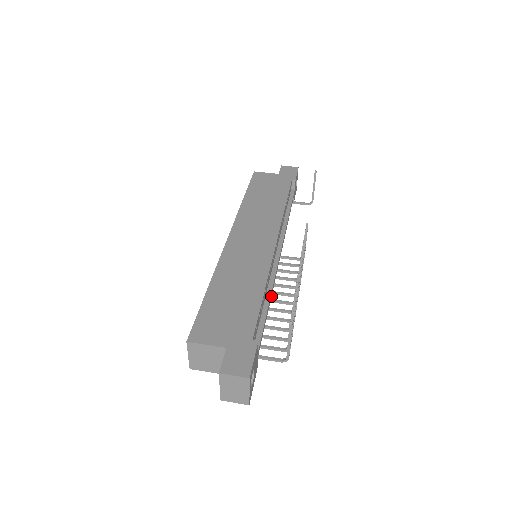
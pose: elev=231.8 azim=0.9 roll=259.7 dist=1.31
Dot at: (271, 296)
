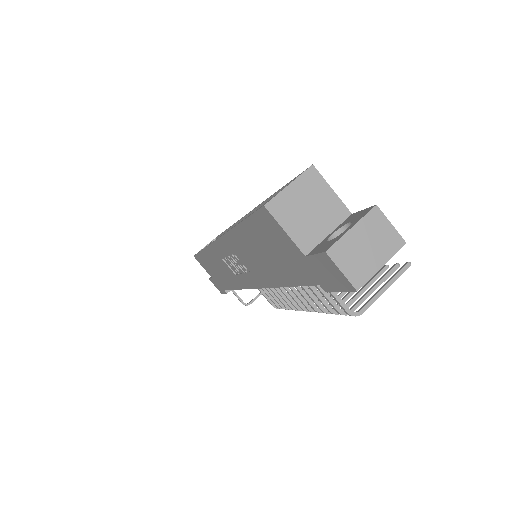
Dot at: occluded
